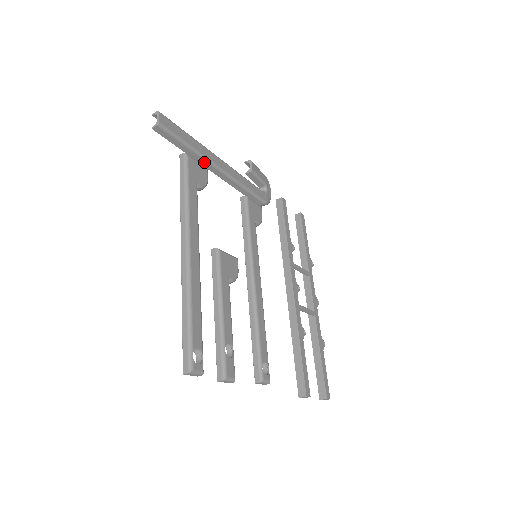
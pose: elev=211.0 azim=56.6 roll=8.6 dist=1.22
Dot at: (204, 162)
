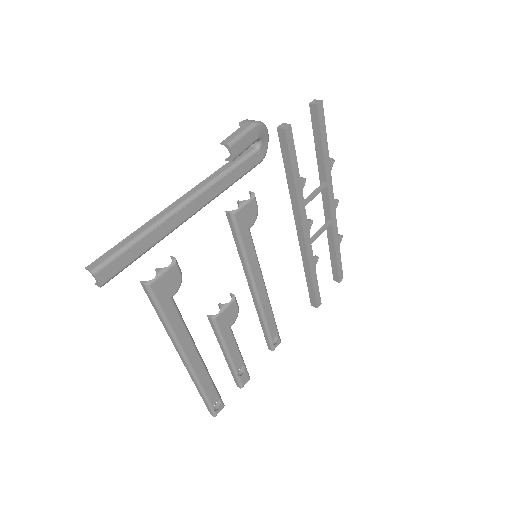
Dot at: (168, 231)
